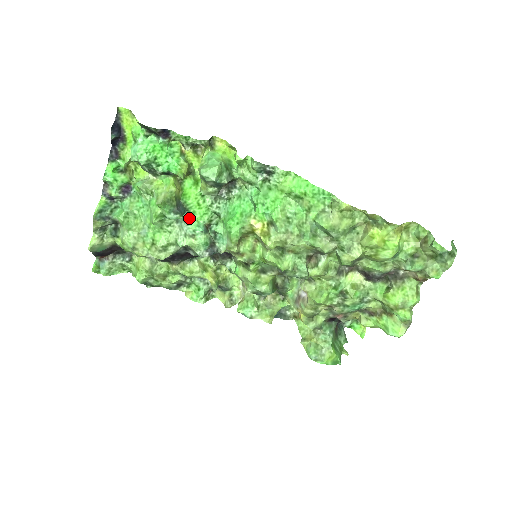
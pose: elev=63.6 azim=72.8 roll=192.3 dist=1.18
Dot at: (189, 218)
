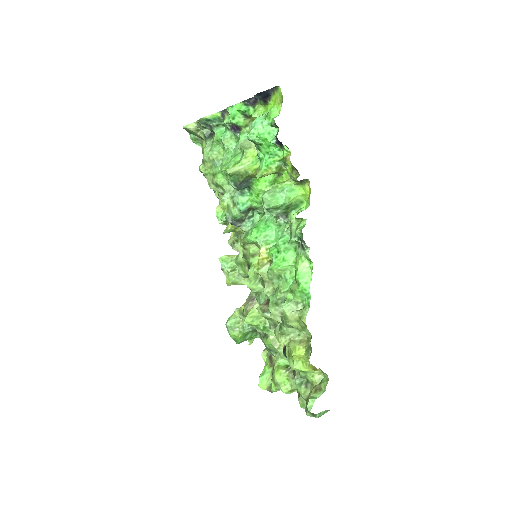
Dot at: (246, 192)
